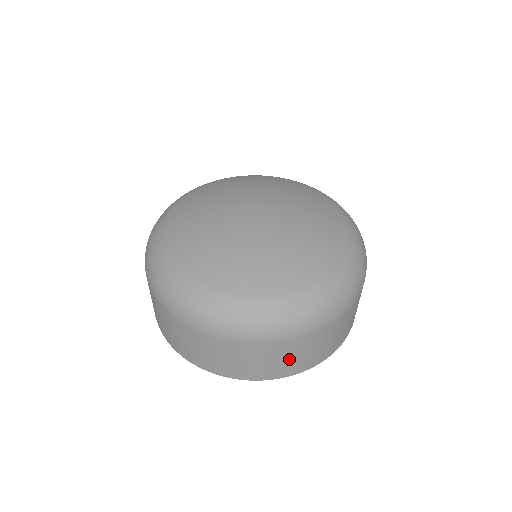
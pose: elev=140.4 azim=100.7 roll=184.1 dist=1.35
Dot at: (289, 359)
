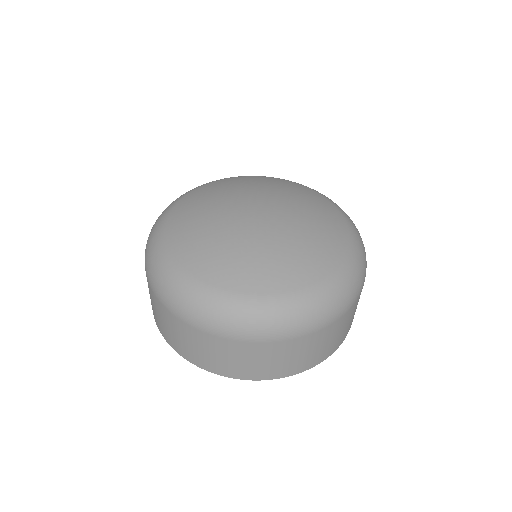
Dot at: (239, 361)
